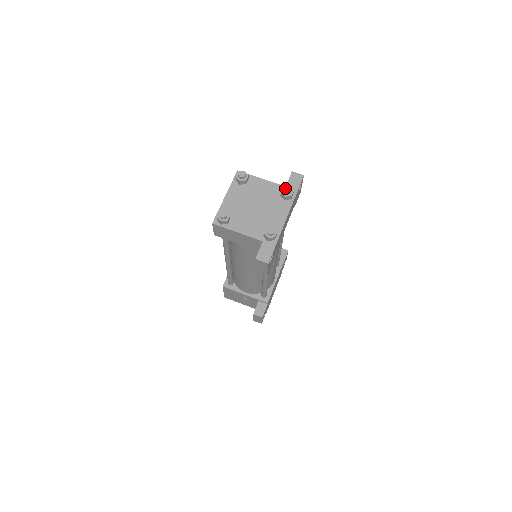
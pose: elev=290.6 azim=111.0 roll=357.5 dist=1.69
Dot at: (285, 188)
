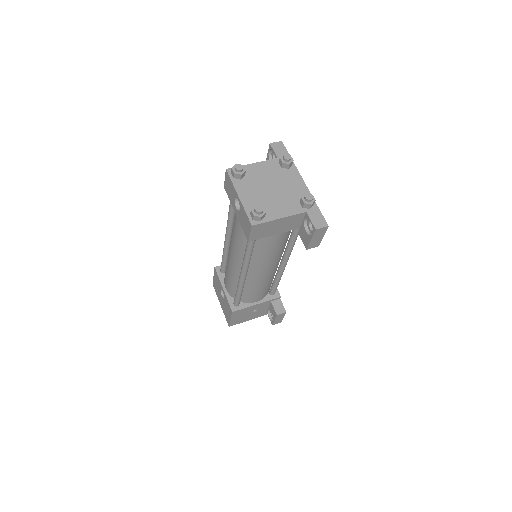
Dot at: (284, 157)
